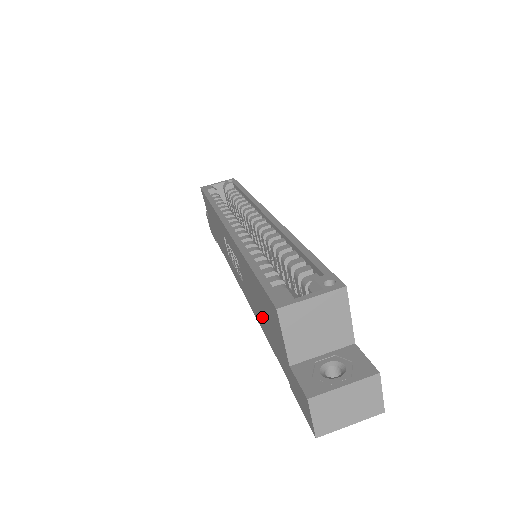
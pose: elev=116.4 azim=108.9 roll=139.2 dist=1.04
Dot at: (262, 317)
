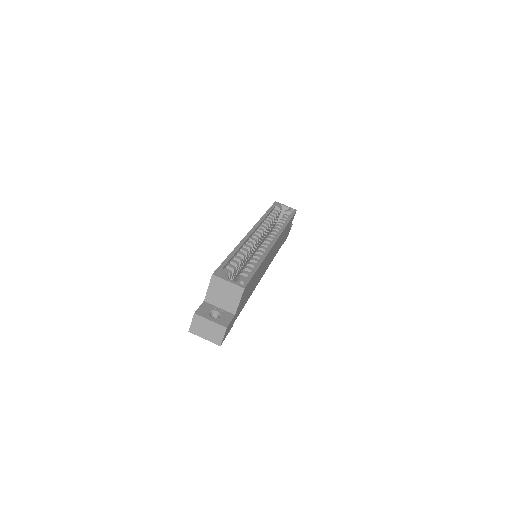
Dot at: occluded
